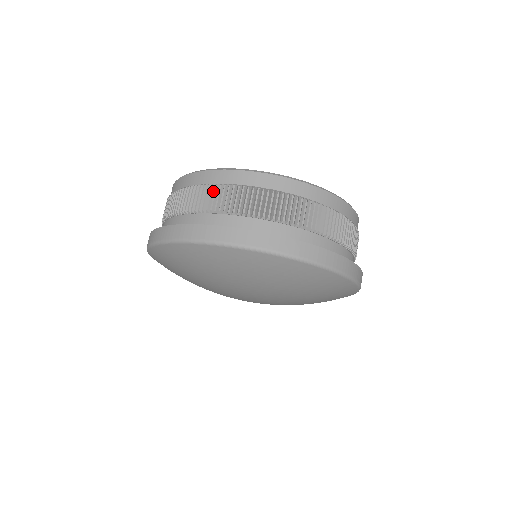
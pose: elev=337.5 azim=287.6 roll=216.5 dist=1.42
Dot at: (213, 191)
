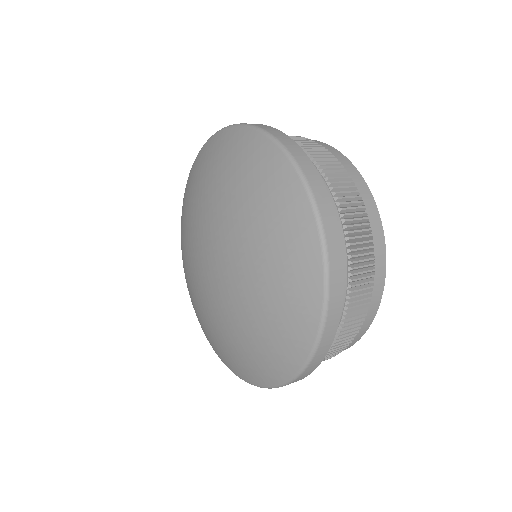
Dot at: occluded
